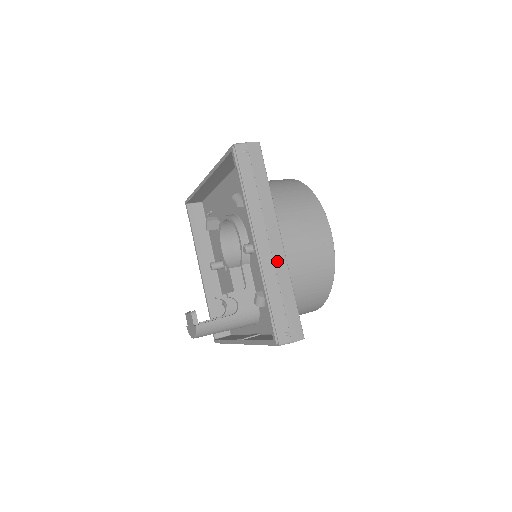
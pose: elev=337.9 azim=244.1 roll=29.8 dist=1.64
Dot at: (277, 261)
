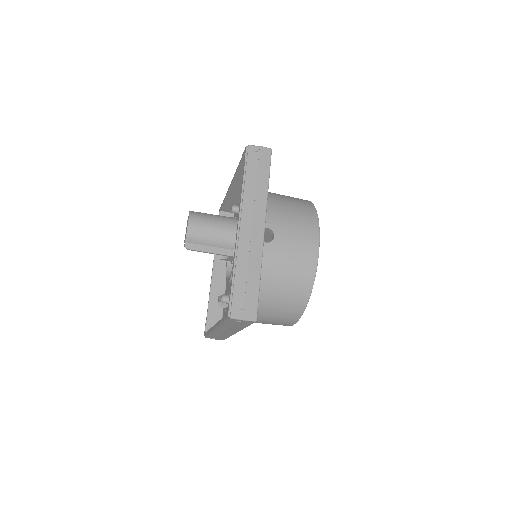
Dot at: occluded
